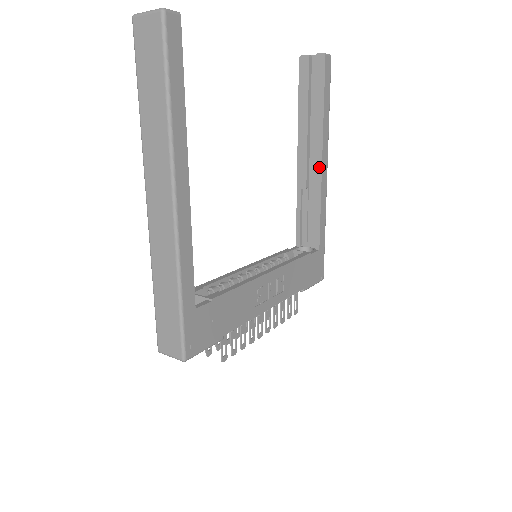
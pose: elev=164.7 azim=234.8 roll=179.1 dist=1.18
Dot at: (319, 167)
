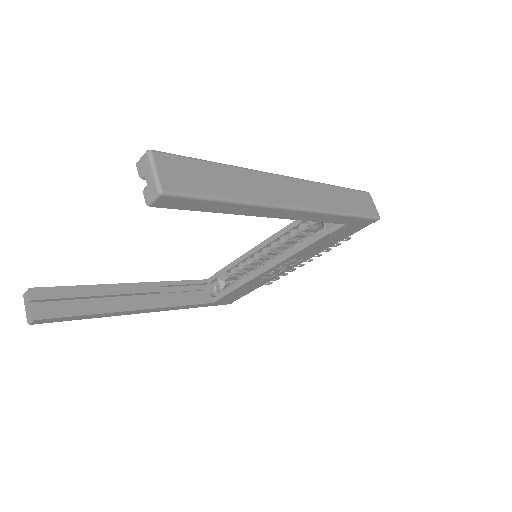
Dot at: occluded
